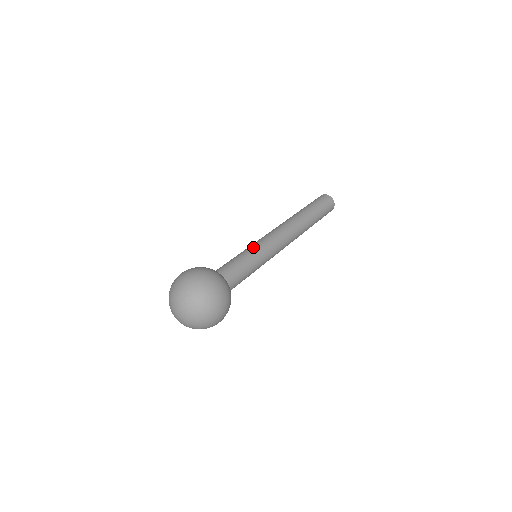
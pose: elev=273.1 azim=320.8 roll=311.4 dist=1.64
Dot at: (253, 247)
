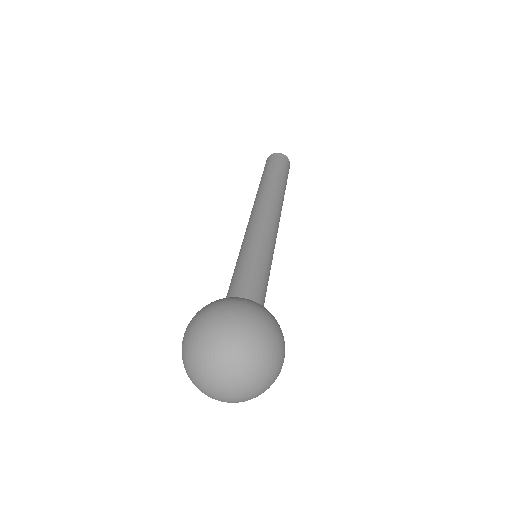
Dot at: (243, 247)
